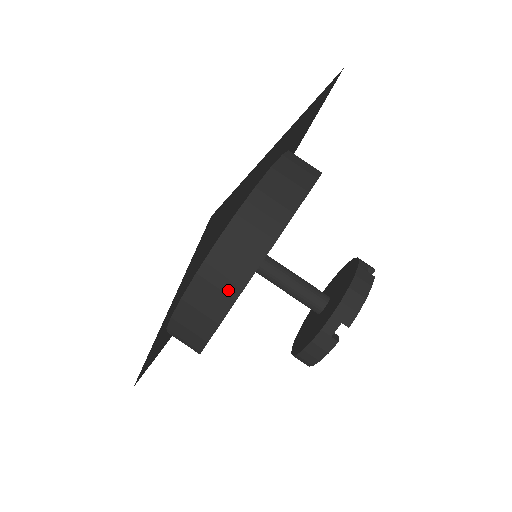
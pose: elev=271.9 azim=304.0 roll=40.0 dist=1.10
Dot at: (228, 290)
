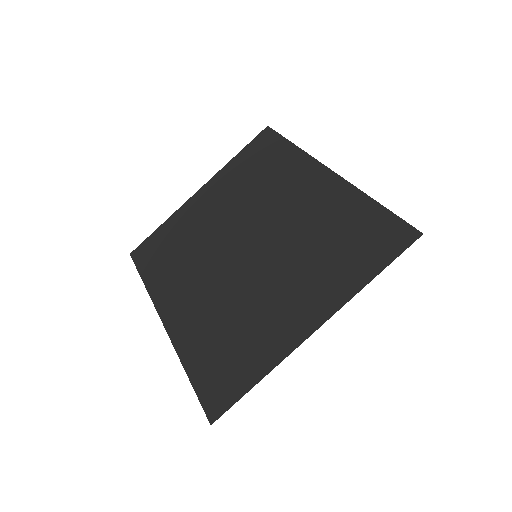
Dot at: occluded
